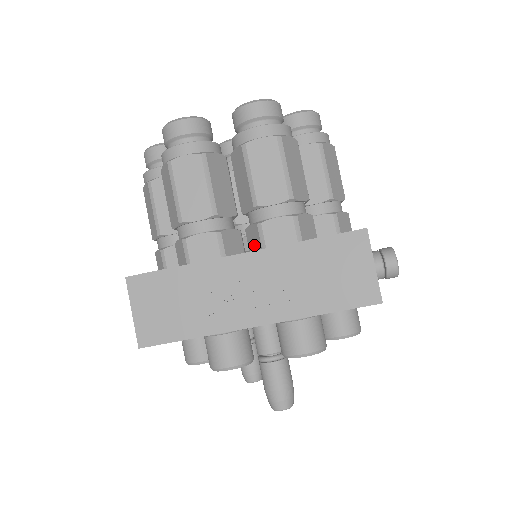
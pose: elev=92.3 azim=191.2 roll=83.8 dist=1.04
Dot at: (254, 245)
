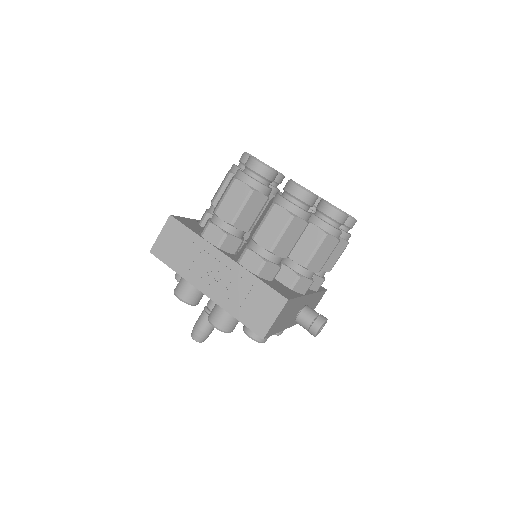
Dot at: (239, 255)
